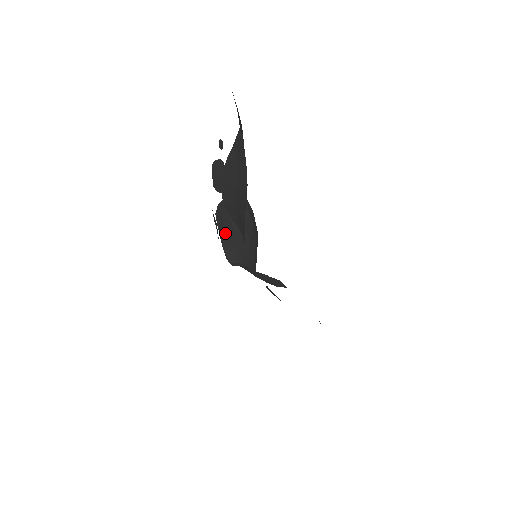
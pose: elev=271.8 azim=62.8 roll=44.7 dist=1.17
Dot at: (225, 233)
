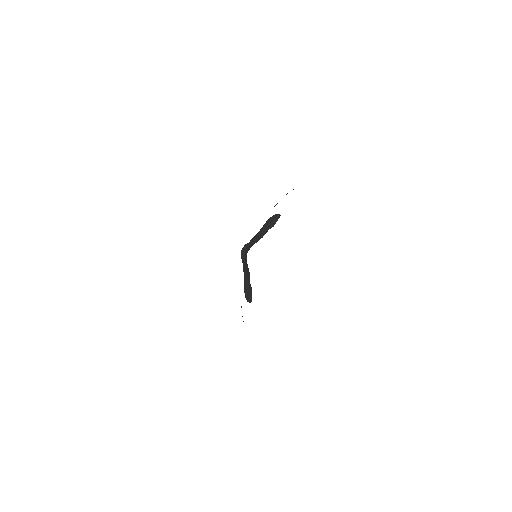
Dot at: (256, 236)
